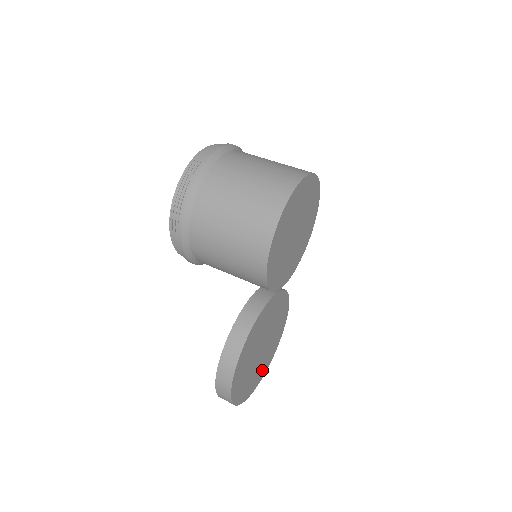
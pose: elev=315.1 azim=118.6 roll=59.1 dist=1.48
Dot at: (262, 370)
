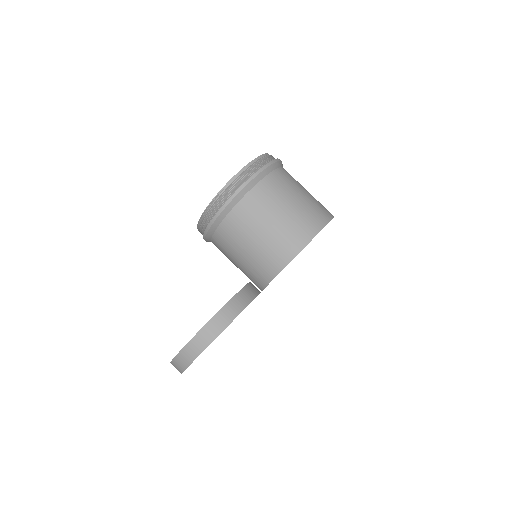
Dot at: occluded
